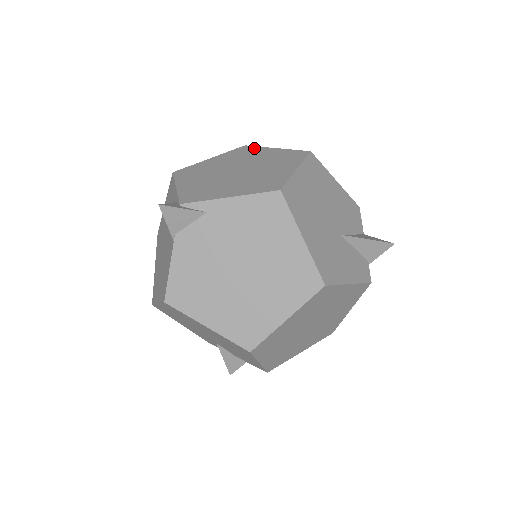
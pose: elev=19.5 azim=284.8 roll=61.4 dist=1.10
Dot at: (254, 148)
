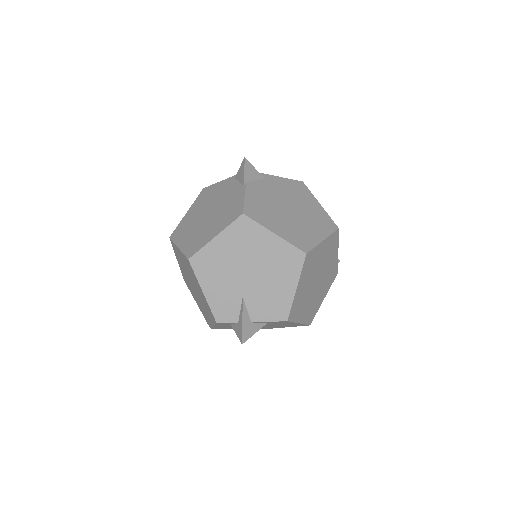
Dot at: occluded
